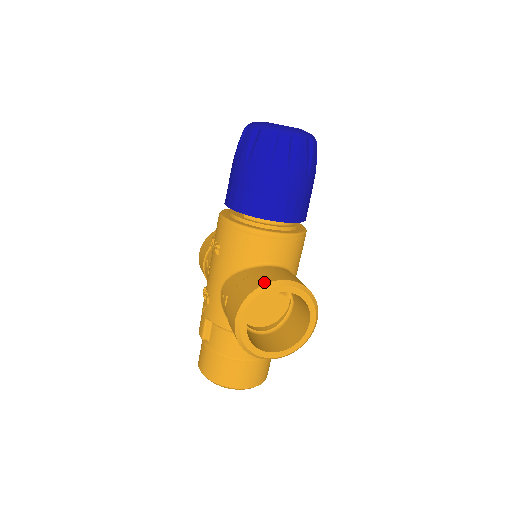
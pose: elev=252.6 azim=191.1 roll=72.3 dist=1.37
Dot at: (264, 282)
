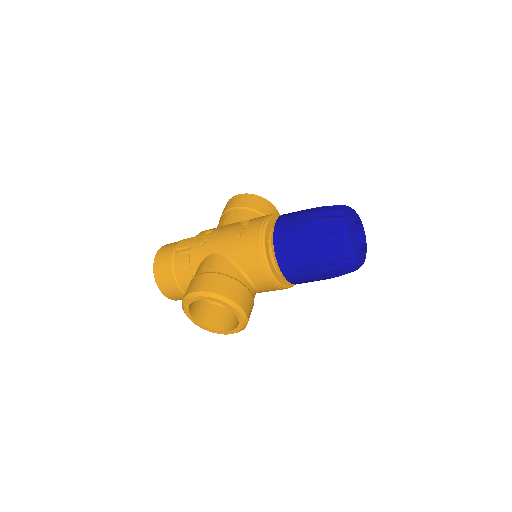
Dot at: (232, 297)
